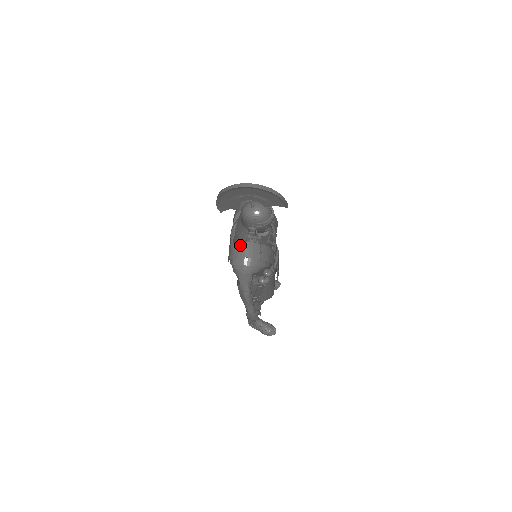
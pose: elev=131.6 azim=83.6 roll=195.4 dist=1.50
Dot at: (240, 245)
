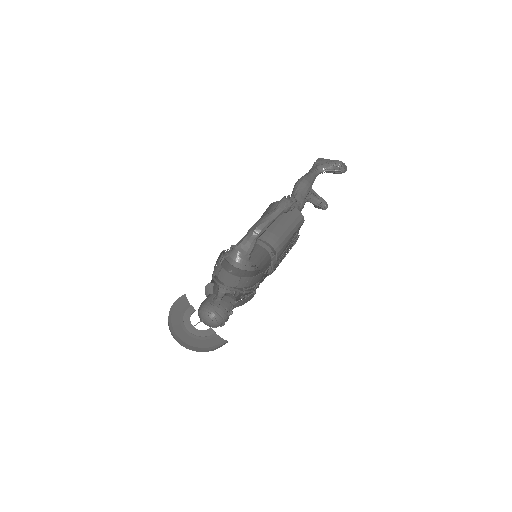
Dot at: occluded
